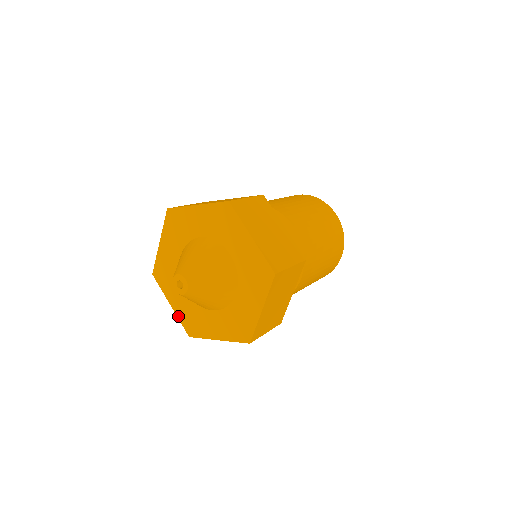
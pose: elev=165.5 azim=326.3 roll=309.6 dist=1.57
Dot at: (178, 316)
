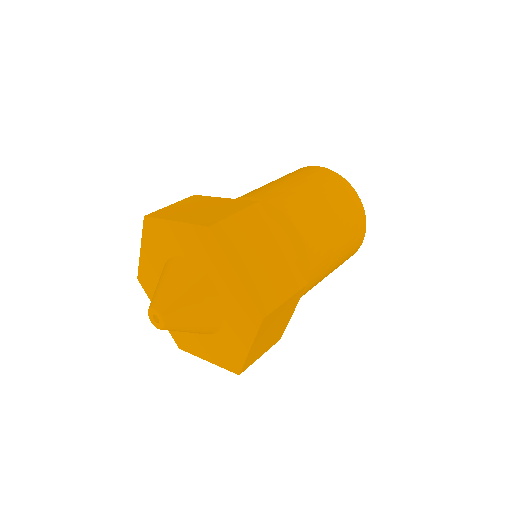
Dot at: occluded
